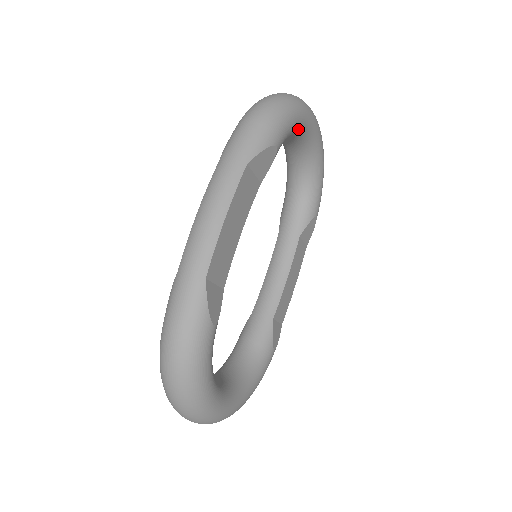
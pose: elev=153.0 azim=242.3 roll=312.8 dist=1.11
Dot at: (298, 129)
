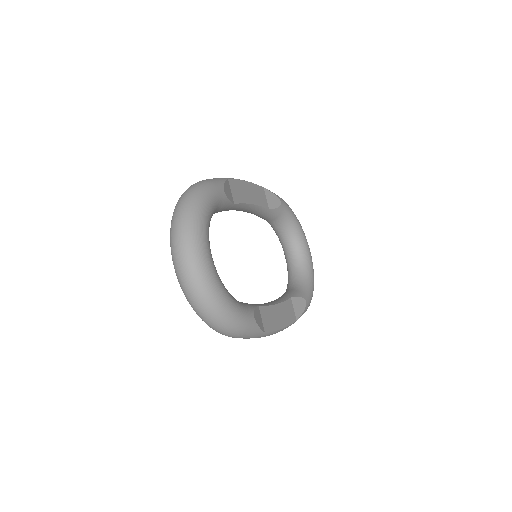
Dot at: (296, 226)
